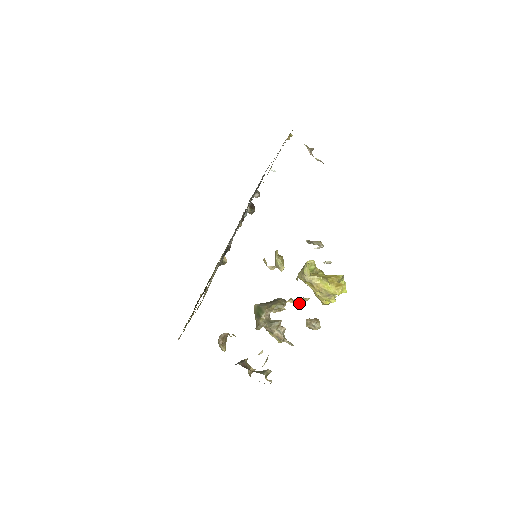
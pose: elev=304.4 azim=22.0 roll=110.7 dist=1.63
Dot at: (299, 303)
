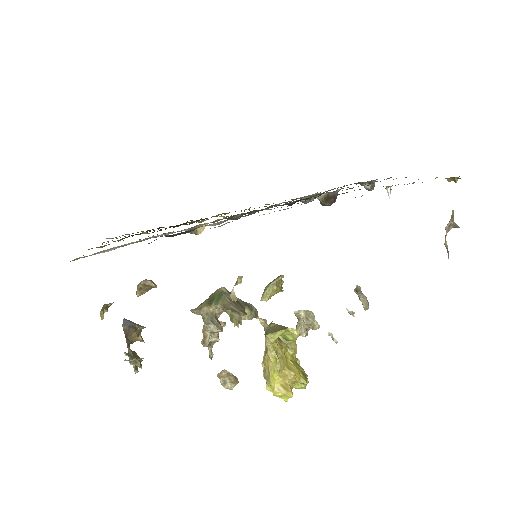
Dot at: occluded
